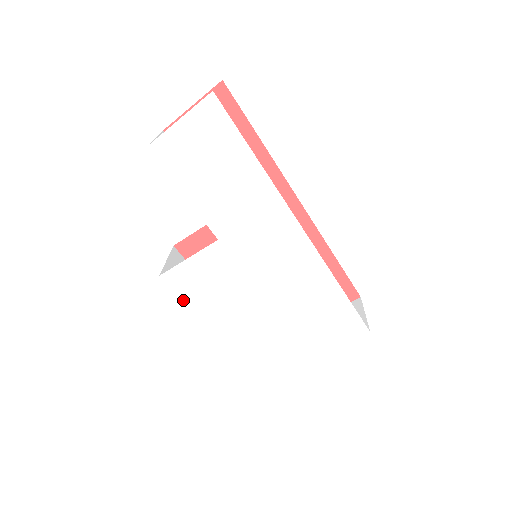
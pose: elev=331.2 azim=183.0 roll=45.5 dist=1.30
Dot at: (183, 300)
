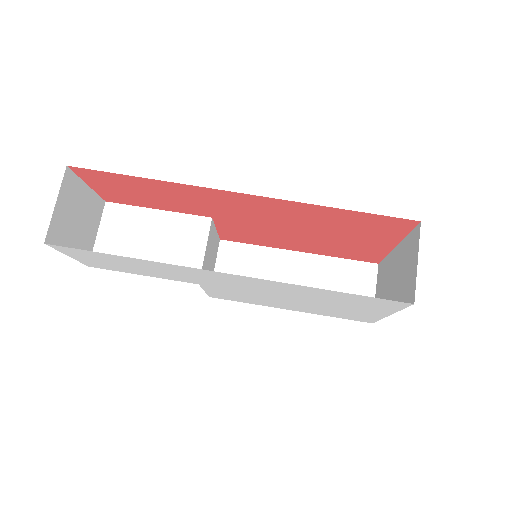
Dot at: occluded
